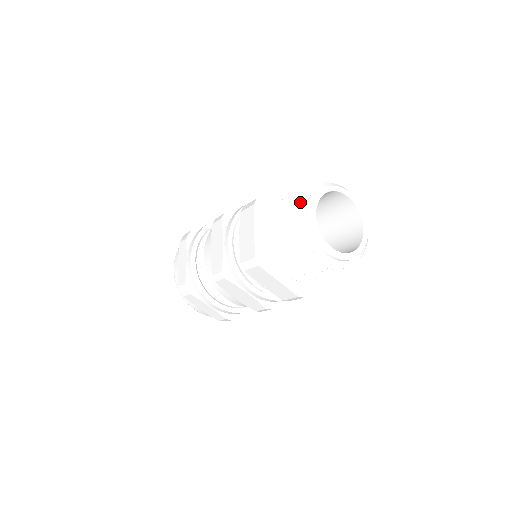
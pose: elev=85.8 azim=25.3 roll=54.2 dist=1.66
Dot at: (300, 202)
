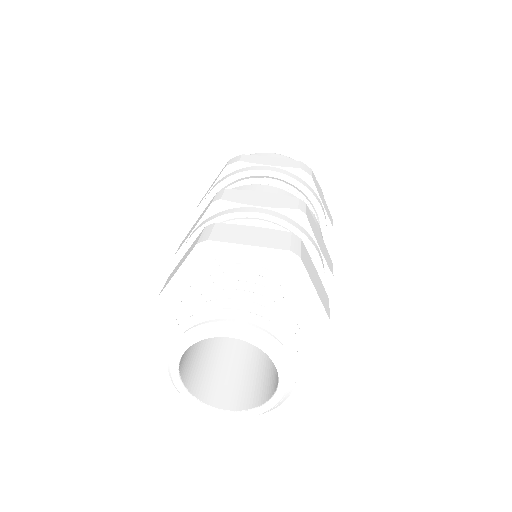
Dot at: (200, 311)
